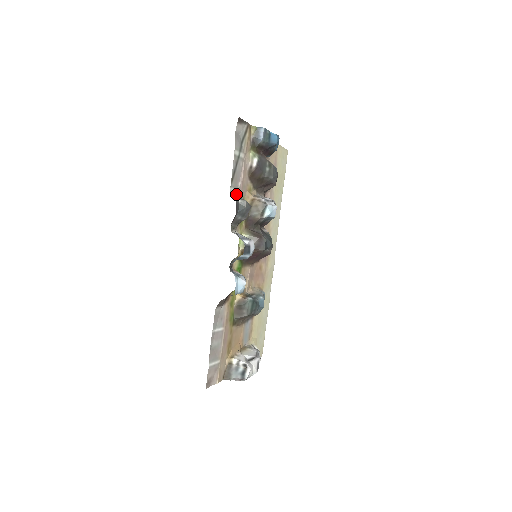
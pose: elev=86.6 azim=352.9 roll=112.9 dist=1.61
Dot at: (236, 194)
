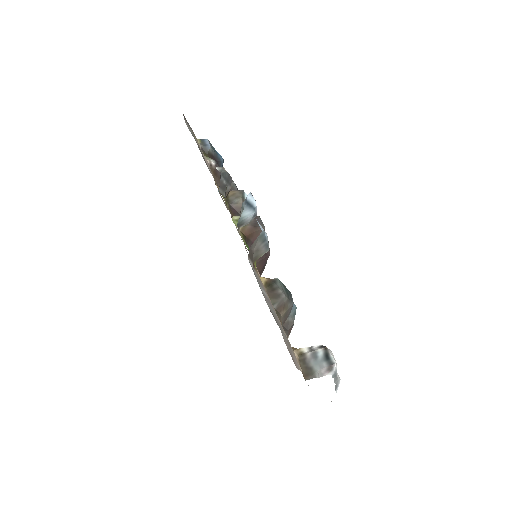
Dot at: occluded
